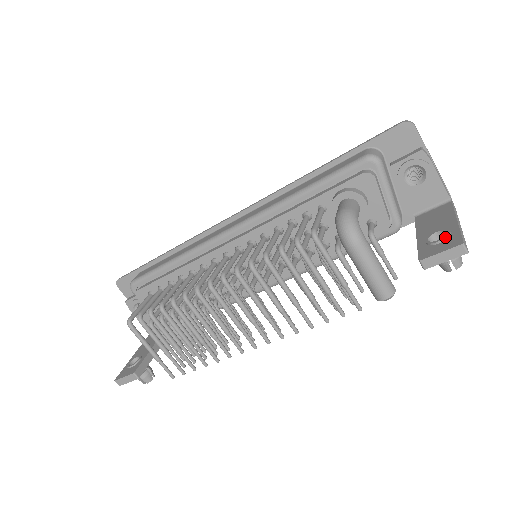
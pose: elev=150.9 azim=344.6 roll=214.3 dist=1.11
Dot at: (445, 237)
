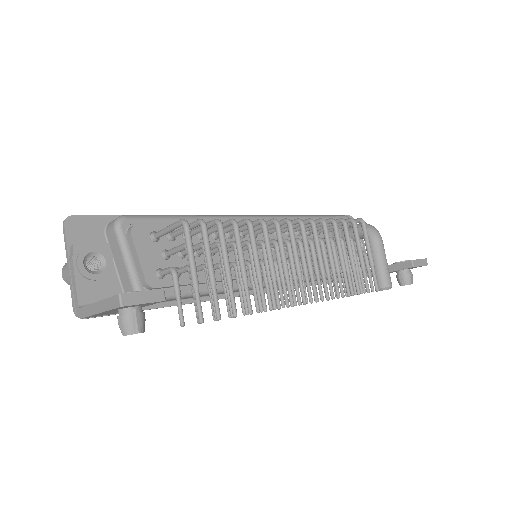
Dot at: occluded
